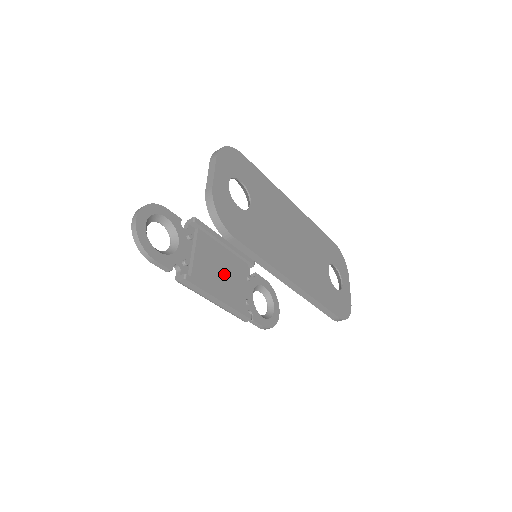
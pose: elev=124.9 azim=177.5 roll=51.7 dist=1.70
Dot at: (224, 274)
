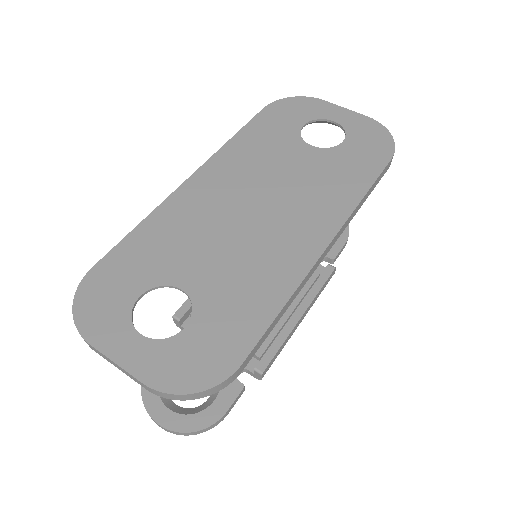
Dot at: occluded
